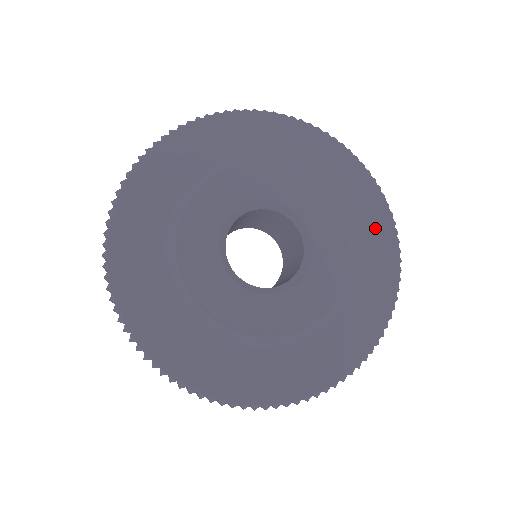
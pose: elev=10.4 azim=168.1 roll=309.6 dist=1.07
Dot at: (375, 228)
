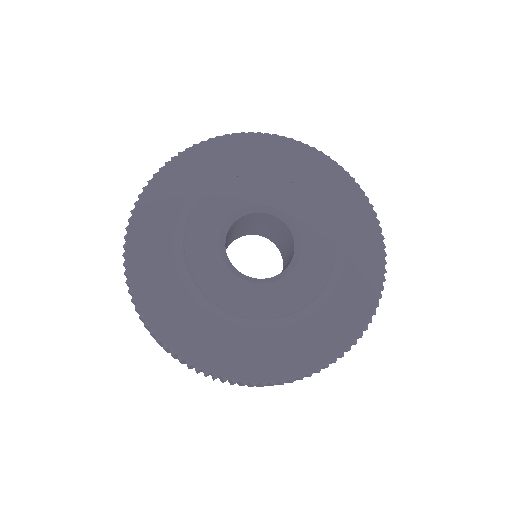
Dot at: (365, 254)
